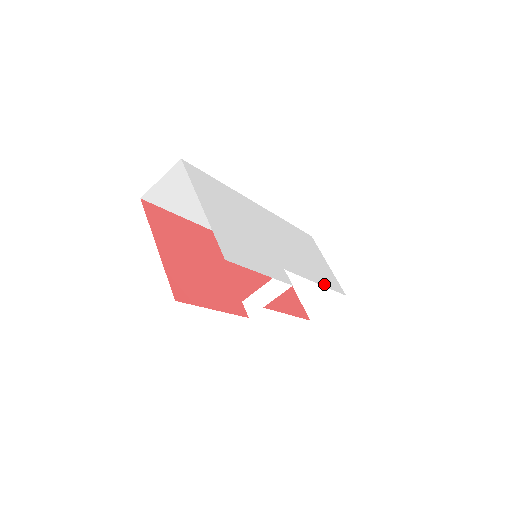
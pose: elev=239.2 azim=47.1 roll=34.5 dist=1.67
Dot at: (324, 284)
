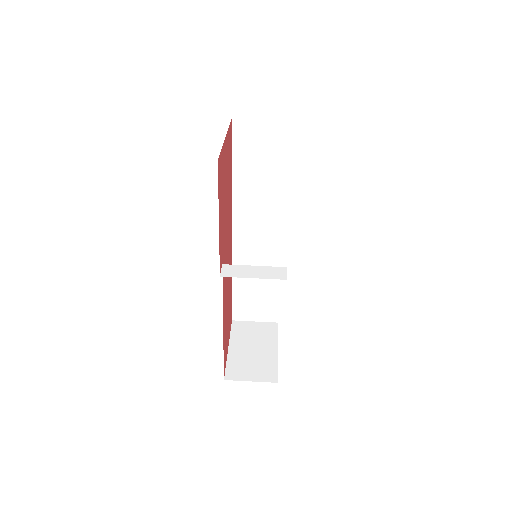
Dot at: occluded
